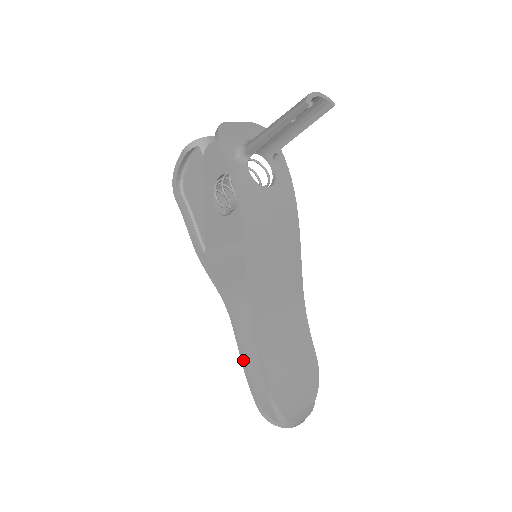
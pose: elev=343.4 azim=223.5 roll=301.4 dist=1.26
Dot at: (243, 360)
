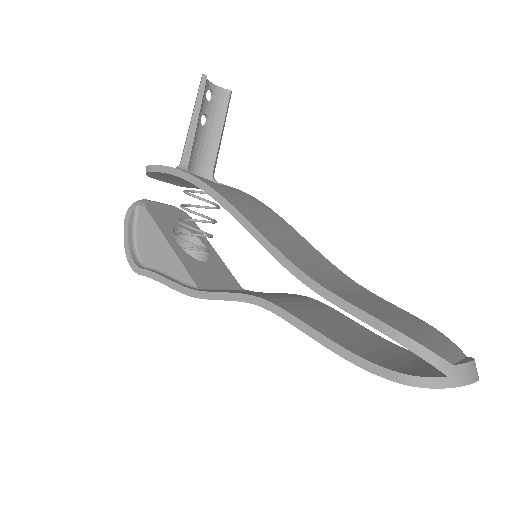
Dot at: (324, 340)
